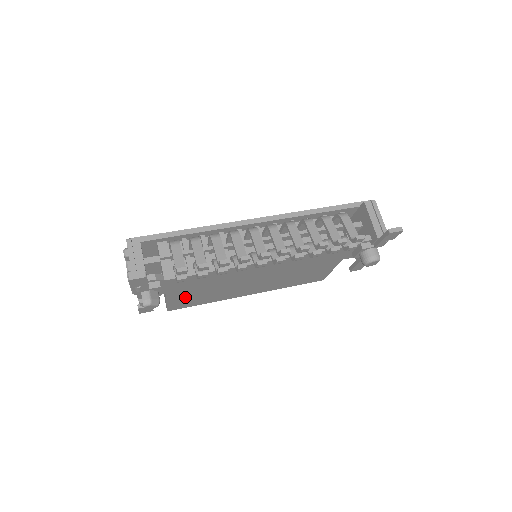
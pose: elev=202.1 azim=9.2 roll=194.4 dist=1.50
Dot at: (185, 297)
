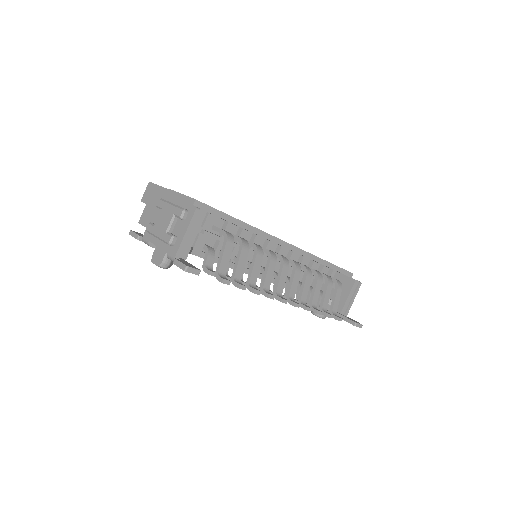
Dot at: occluded
